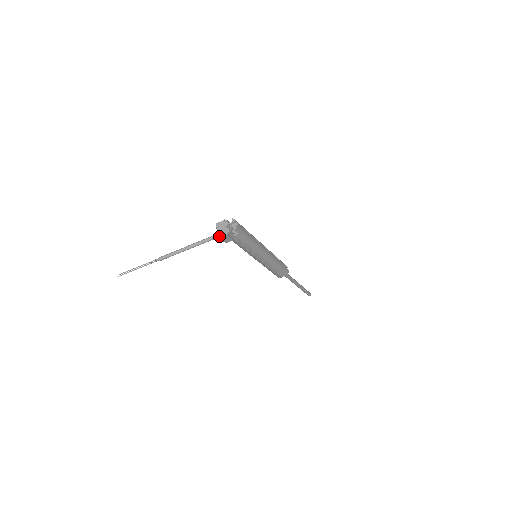
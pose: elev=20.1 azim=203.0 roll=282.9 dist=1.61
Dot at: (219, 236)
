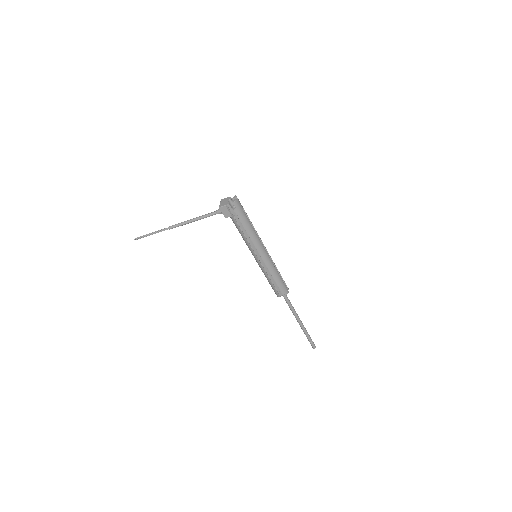
Dot at: (220, 206)
